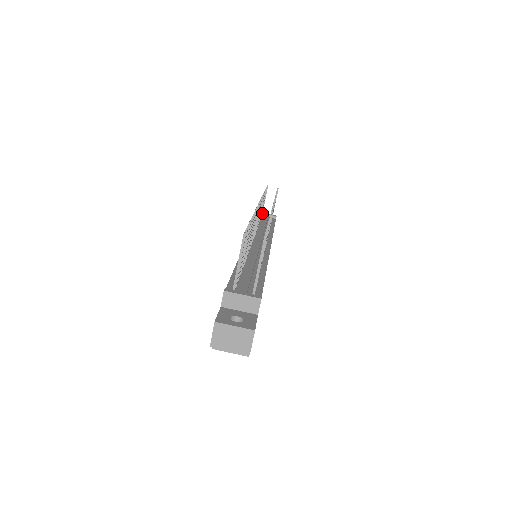
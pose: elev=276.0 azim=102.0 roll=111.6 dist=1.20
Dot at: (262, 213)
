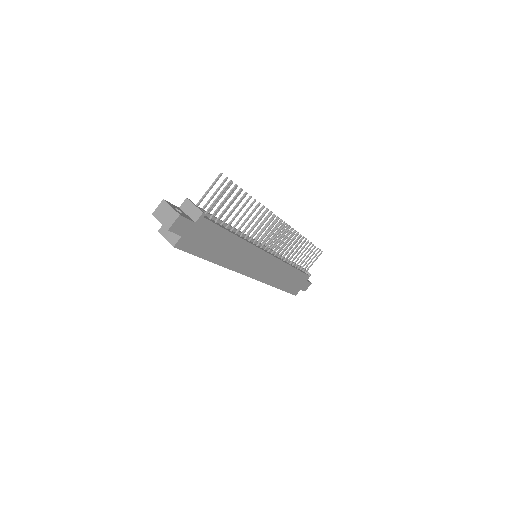
Dot at: occluded
